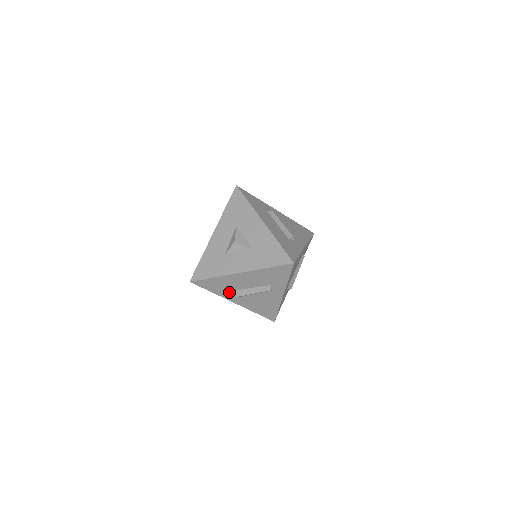
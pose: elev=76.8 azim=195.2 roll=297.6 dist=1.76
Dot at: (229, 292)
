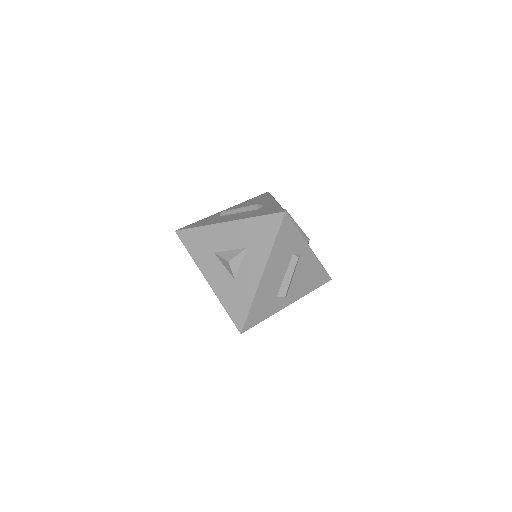
Dot at: (275, 301)
